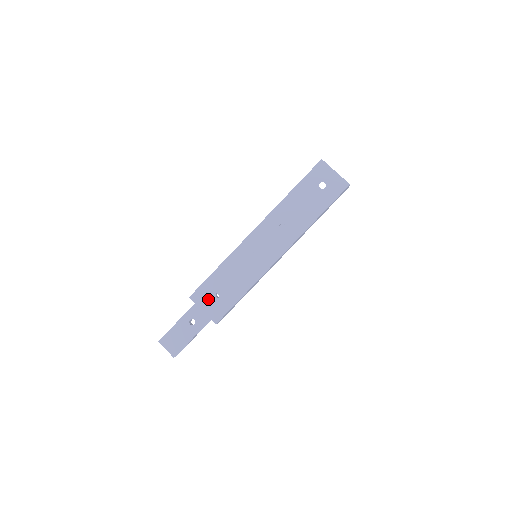
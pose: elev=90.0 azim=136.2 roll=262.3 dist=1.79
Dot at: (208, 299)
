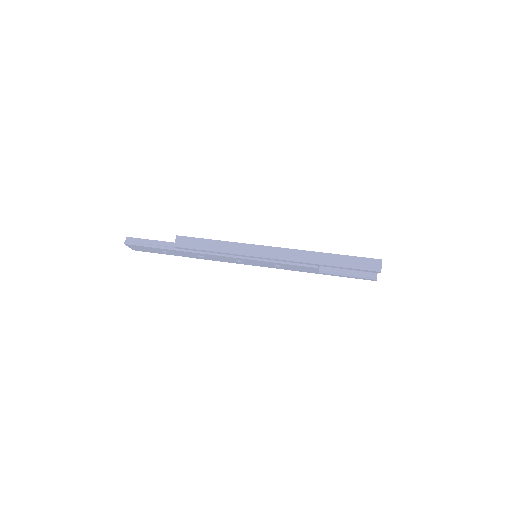
Dot at: occluded
